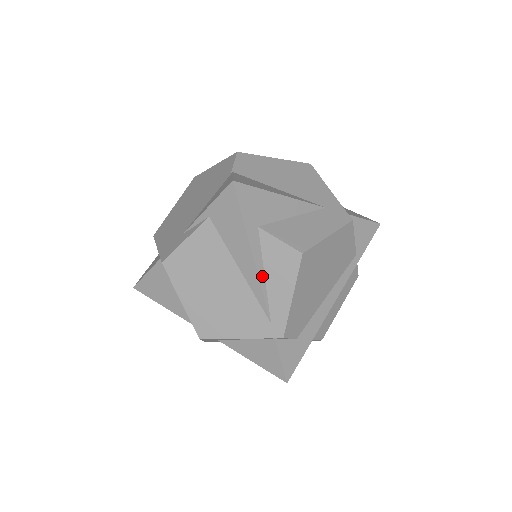
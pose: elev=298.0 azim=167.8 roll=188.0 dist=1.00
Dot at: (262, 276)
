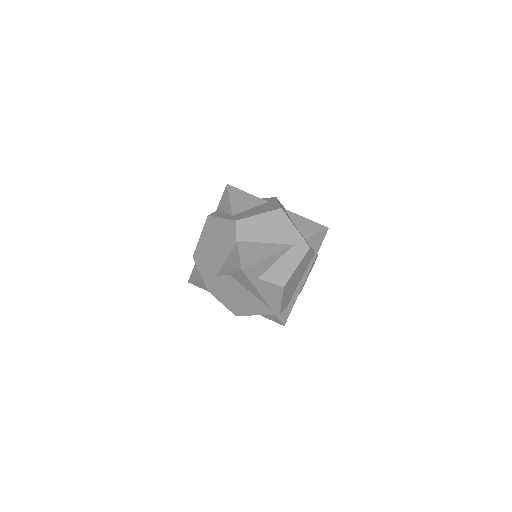
Dot at: (264, 296)
